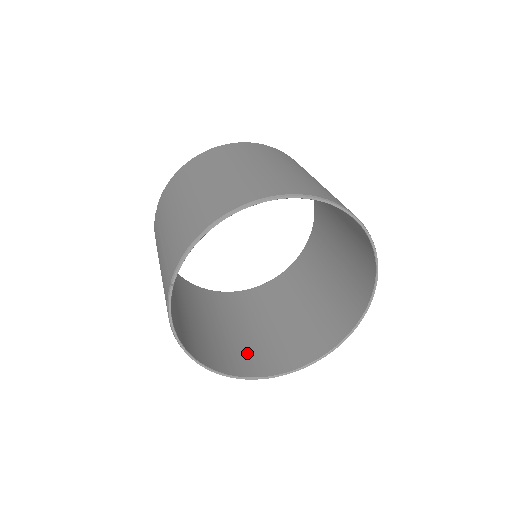
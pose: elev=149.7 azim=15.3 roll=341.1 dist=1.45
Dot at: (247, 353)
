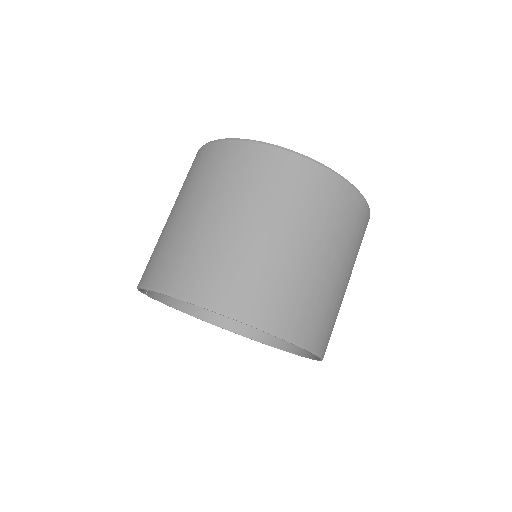
Dot at: occluded
